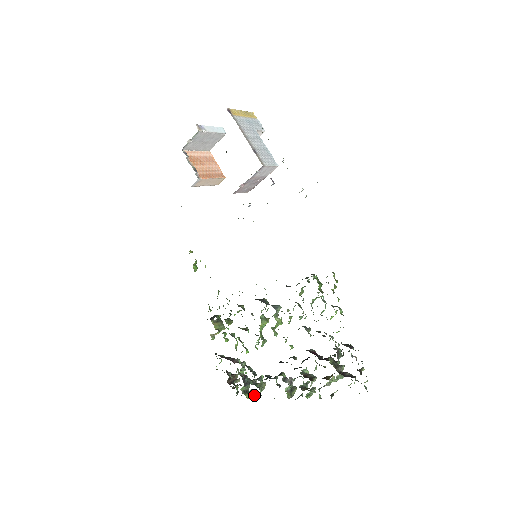
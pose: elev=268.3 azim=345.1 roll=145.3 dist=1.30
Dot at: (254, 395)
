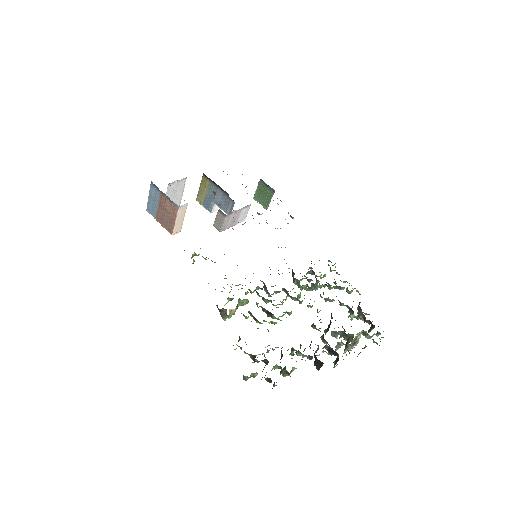
Dot at: (292, 368)
